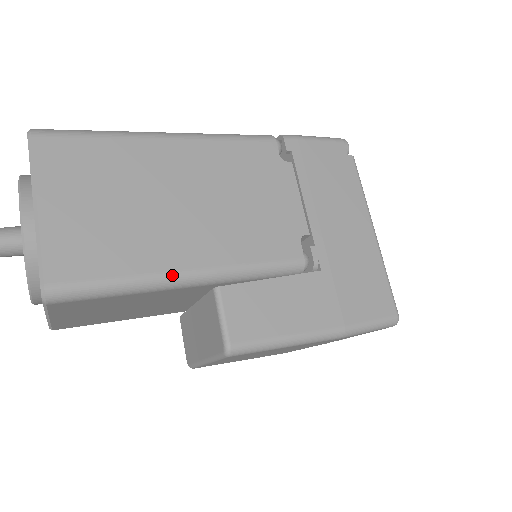
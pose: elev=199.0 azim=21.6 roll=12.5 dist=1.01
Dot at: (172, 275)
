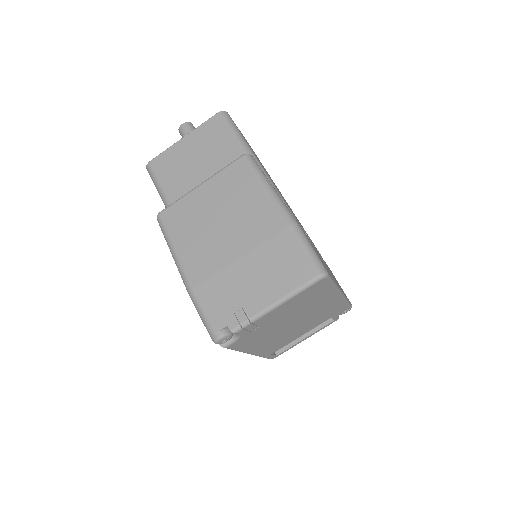
Dot at: (256, 157)
